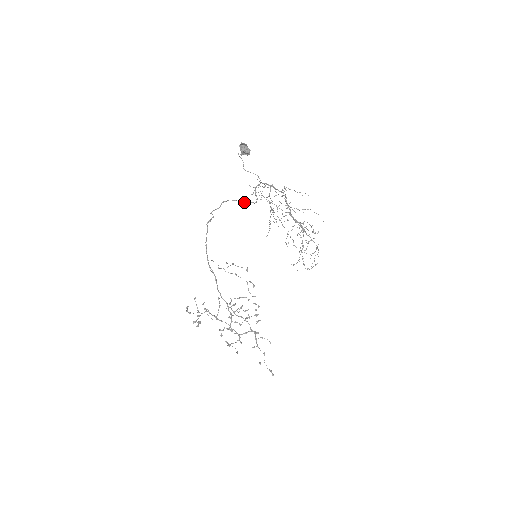
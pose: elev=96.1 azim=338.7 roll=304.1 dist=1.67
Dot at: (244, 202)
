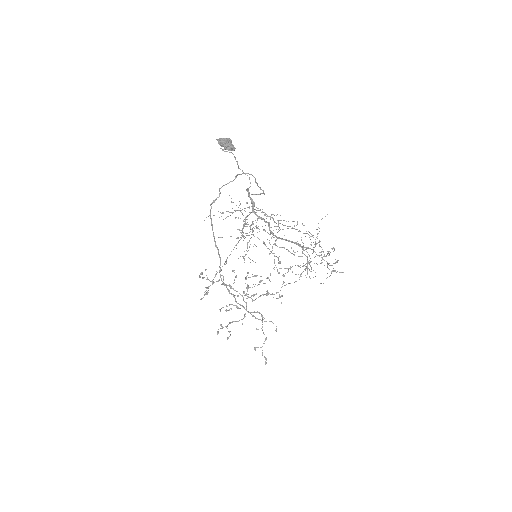
Dot at: occluded
